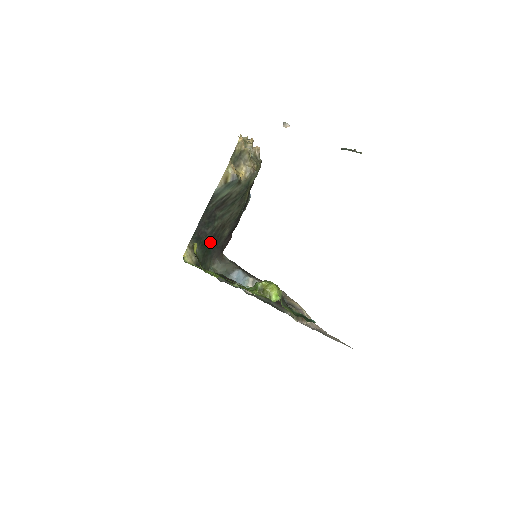
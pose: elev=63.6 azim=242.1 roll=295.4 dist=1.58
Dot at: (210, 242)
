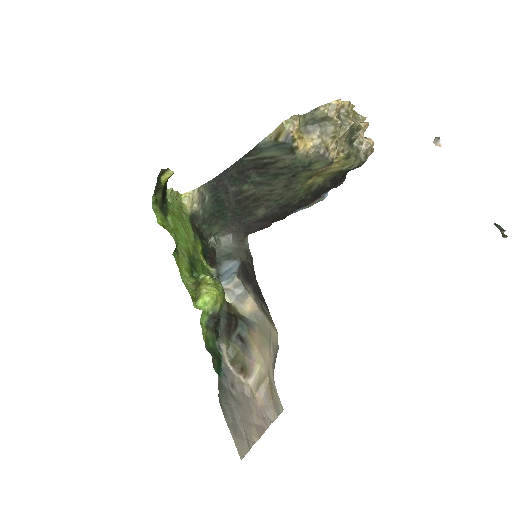
Dot at: (230, 205)
